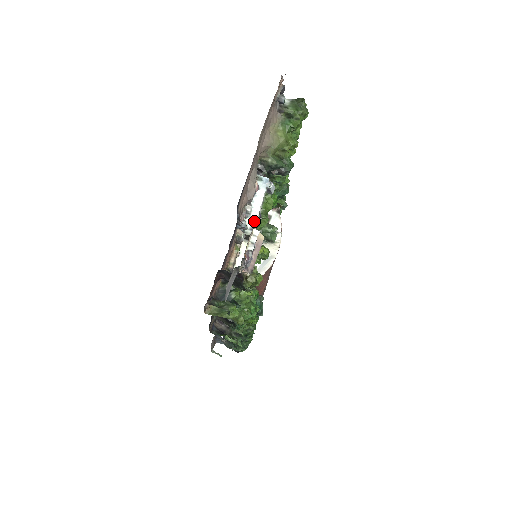
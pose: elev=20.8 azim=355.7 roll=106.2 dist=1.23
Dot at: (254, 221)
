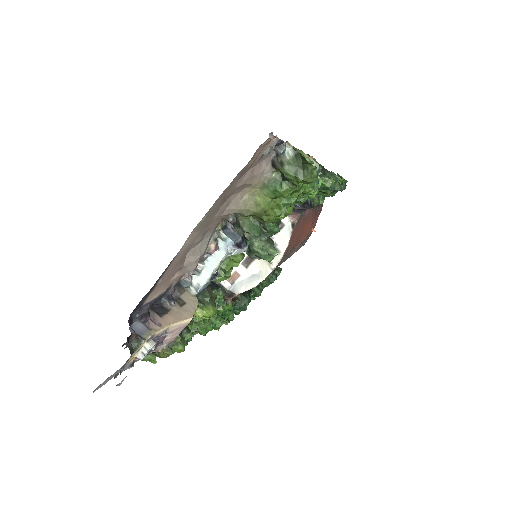
Dot at: (143, 340)
